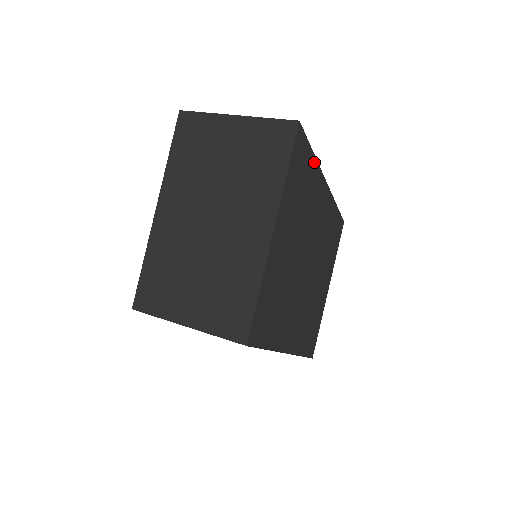
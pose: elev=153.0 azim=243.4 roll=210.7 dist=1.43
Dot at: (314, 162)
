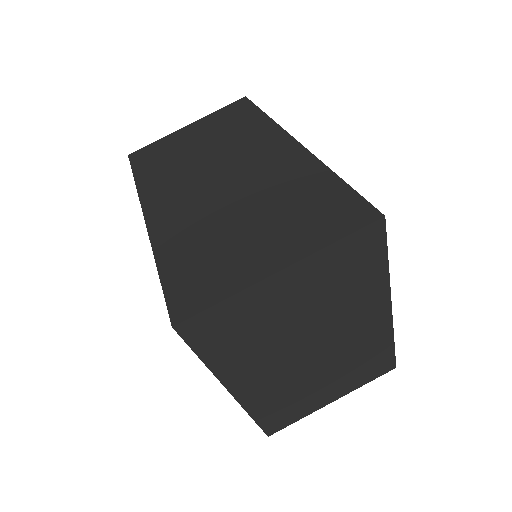
Dot at: occluded
